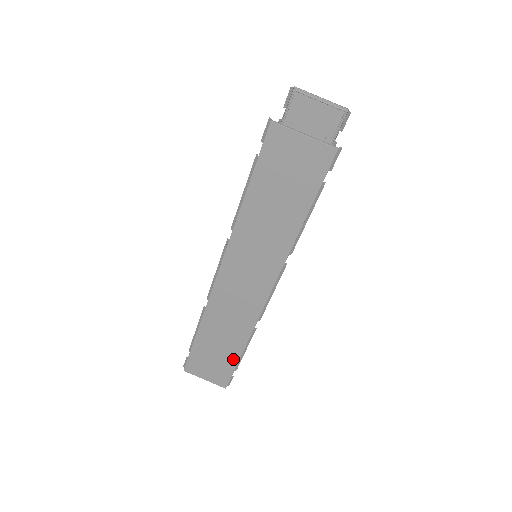
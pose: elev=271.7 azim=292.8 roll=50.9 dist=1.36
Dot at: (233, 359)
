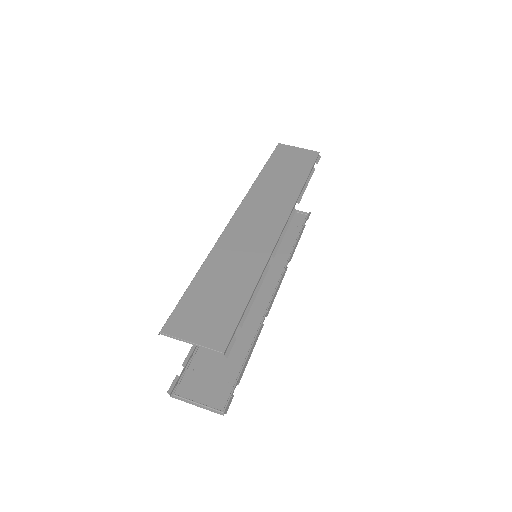
Dot at: (241, 300)
